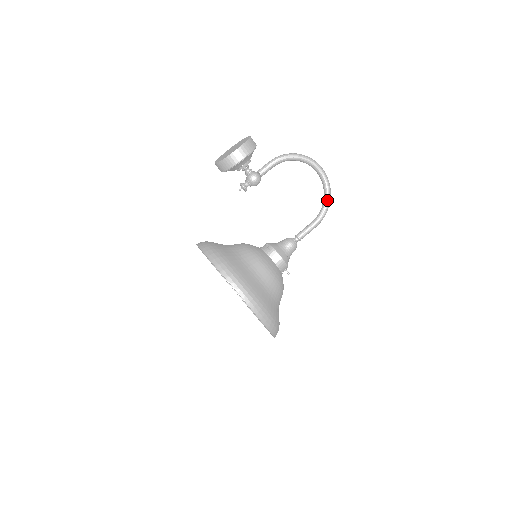
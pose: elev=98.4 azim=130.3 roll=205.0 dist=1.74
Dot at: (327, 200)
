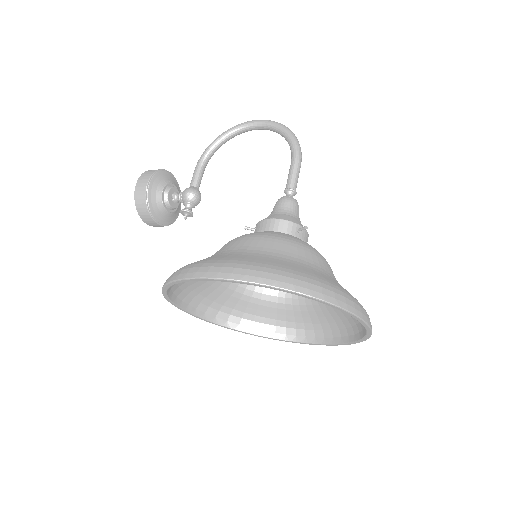
Dot at: (284, 132)
